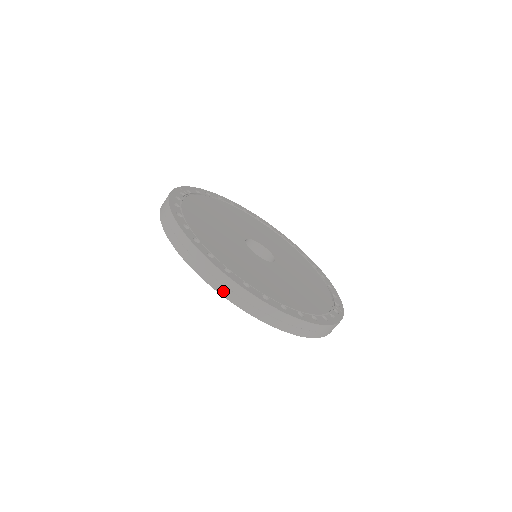
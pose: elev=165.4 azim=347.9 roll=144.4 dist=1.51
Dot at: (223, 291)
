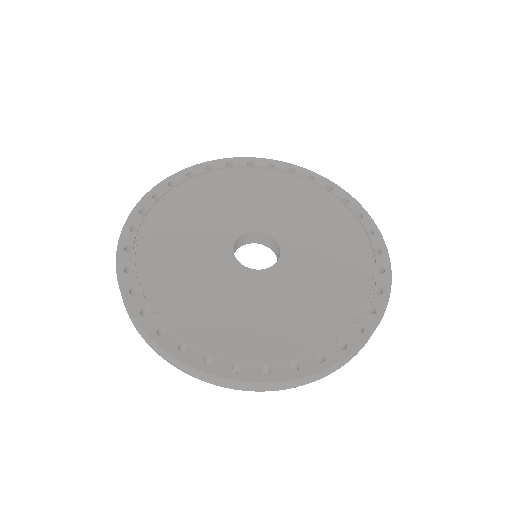
Dot at: (333, 371)
